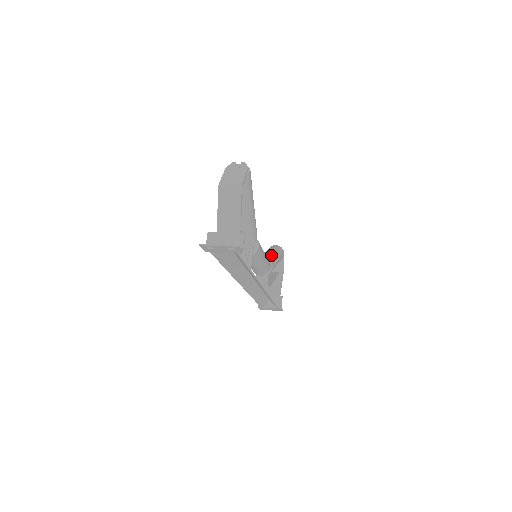
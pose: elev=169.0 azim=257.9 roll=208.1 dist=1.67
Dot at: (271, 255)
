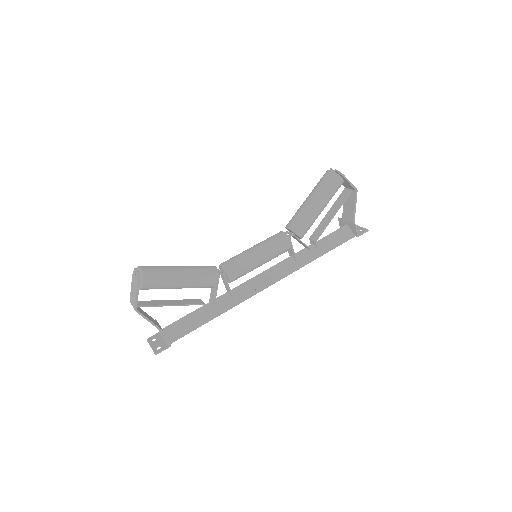
Dot at: (301, 214)
